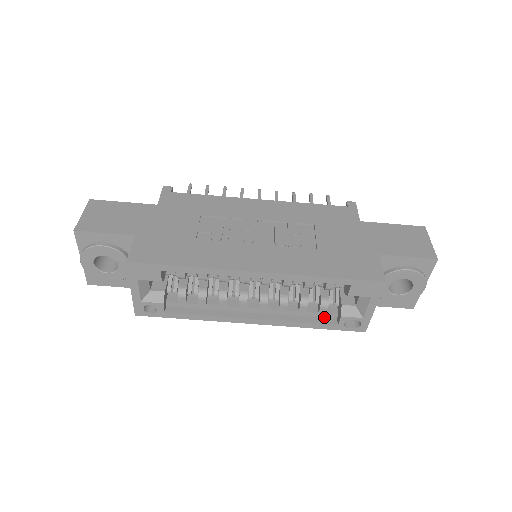
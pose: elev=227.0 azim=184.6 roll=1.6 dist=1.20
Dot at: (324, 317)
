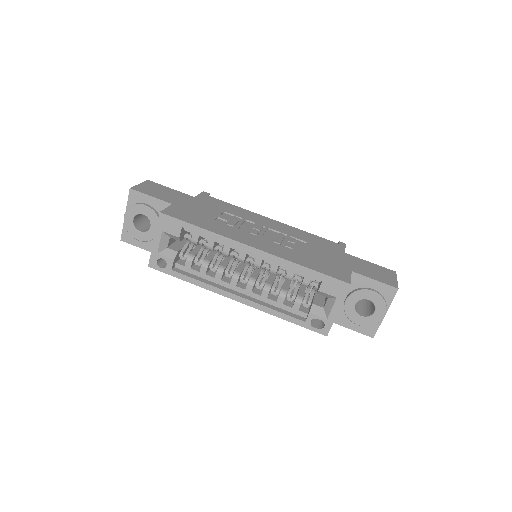
Dot at: (296, 314)
